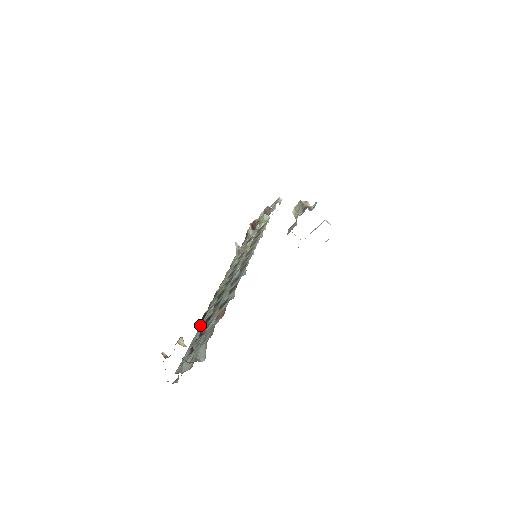
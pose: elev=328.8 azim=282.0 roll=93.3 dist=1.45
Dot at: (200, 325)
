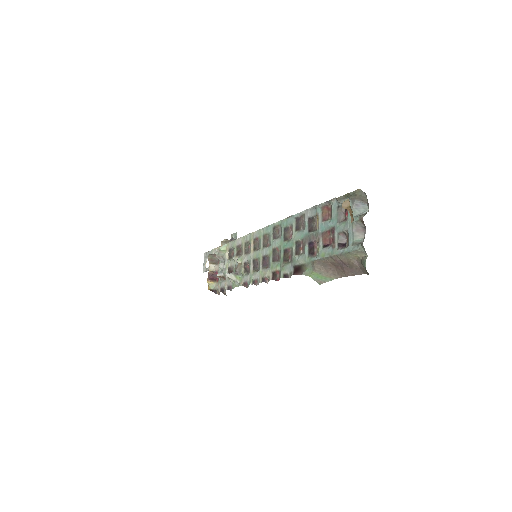
Dot at: (306, 270)
